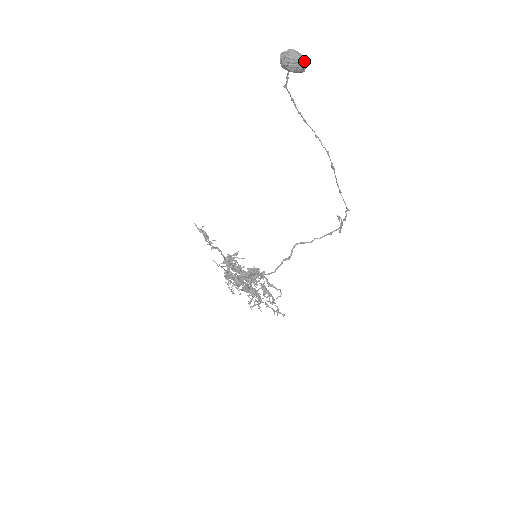
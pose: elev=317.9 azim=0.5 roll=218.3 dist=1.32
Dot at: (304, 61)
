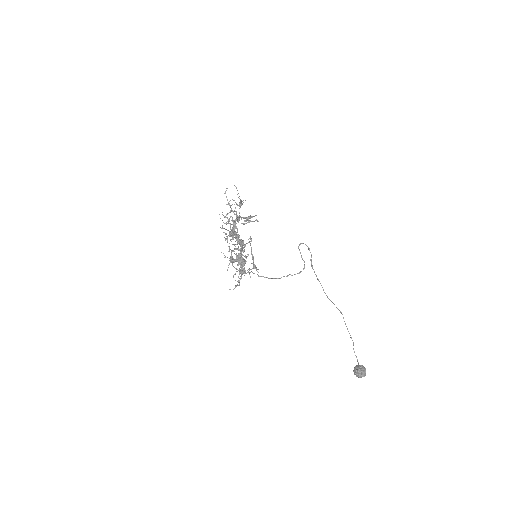
Dot at: occluded
